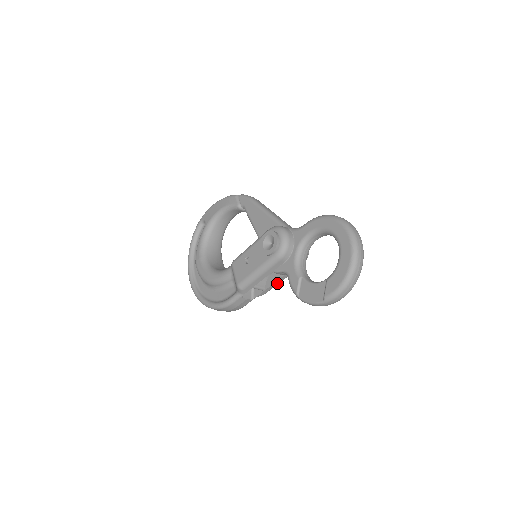
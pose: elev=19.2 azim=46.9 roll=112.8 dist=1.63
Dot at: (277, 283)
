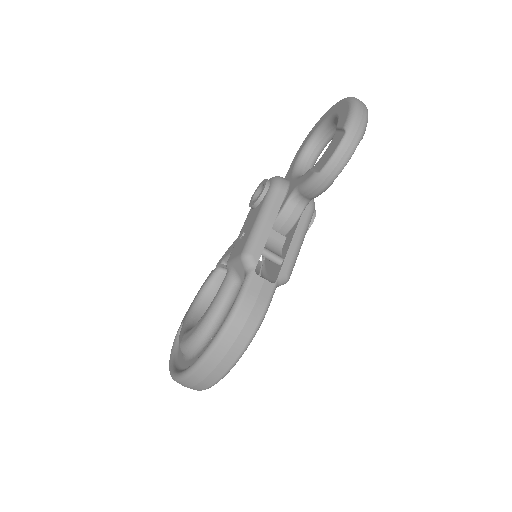
Dot at: (295, 245)
